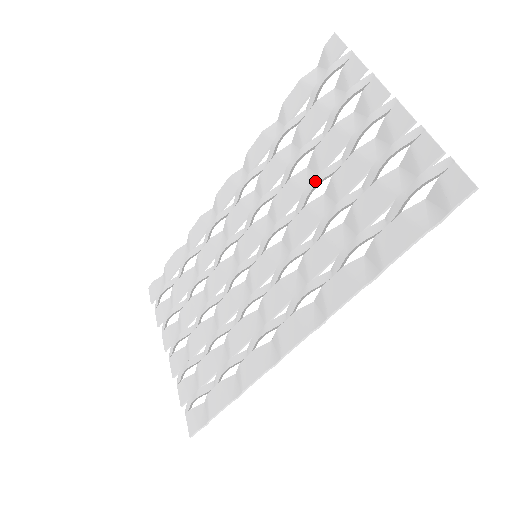
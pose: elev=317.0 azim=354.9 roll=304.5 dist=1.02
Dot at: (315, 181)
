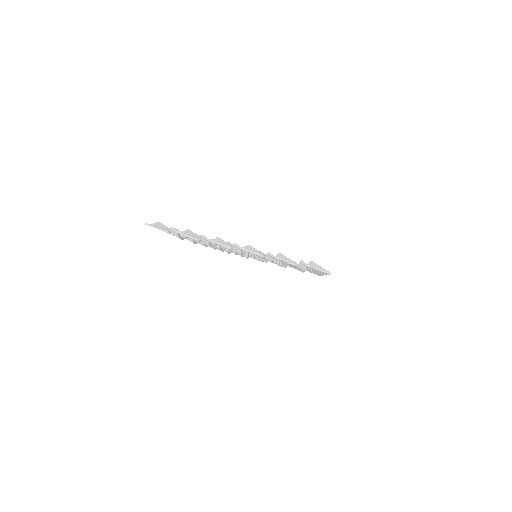
Dot at: (245, 255)
